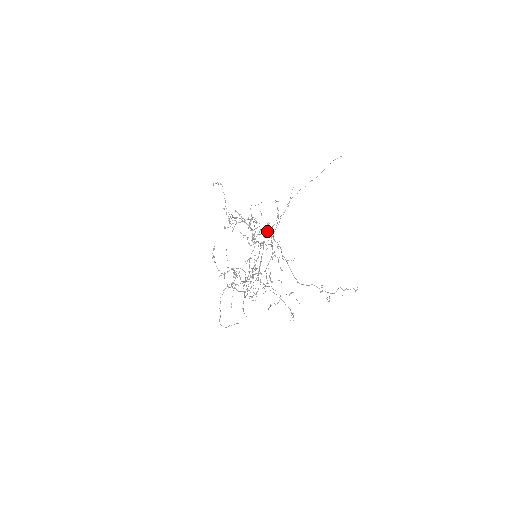
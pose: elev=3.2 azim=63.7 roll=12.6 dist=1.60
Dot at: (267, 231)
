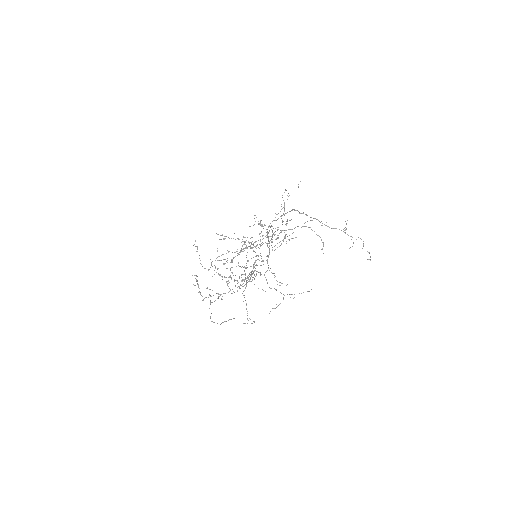
Dot at: (273, 220)
